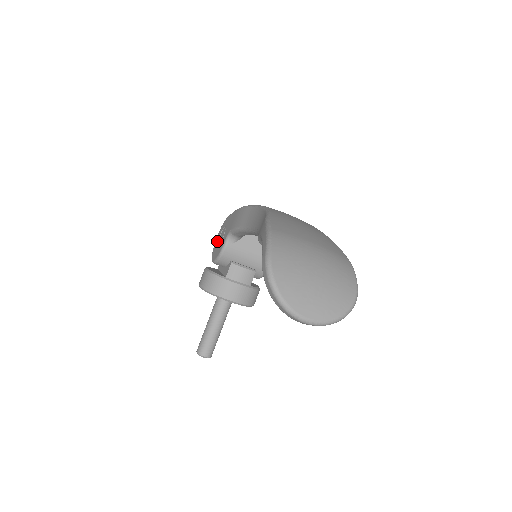
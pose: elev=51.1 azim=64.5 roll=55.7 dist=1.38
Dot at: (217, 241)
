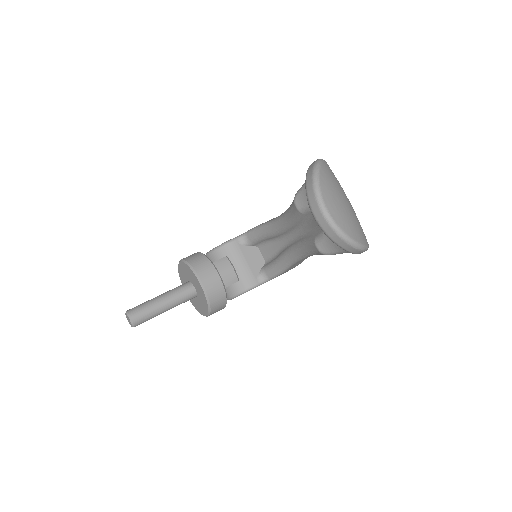
Dot at: occluded
